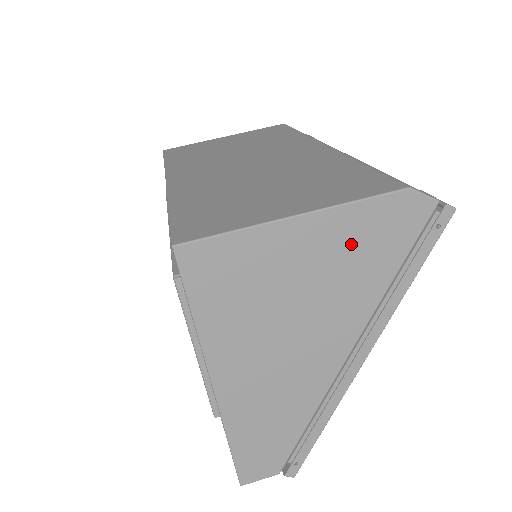
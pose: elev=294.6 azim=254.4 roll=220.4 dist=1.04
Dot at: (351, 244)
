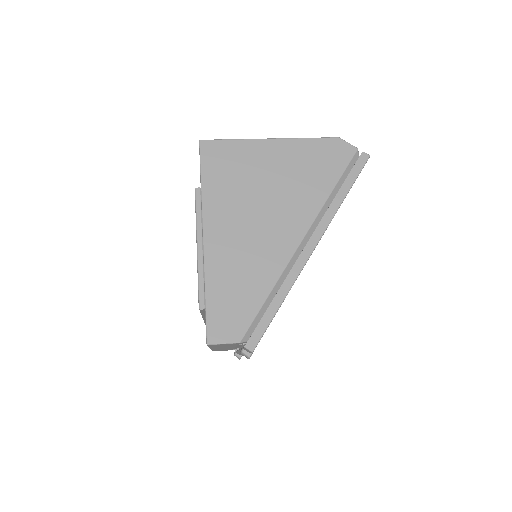
Dot at: (303, 162)
